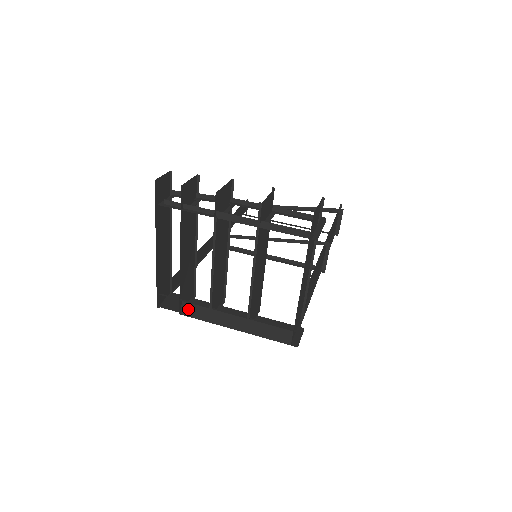
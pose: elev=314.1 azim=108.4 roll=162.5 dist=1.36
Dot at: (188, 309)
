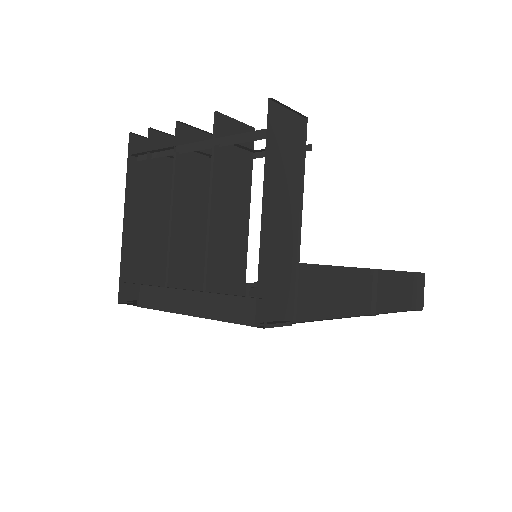
Dot at: (145, 295)
